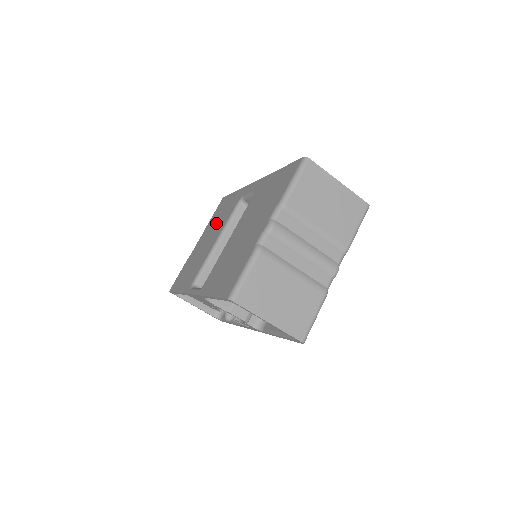
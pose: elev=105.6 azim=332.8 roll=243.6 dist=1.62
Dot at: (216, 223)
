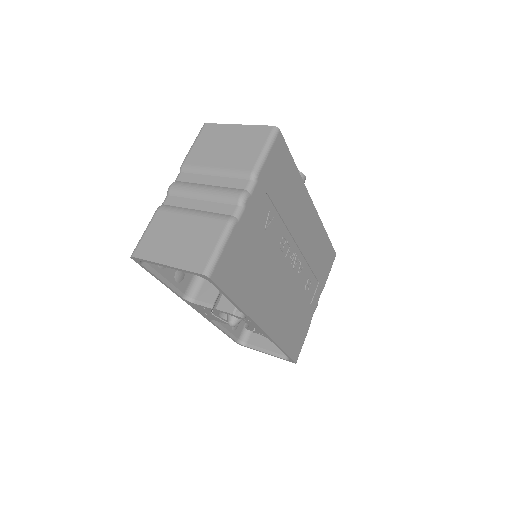
Dot at: occluded
